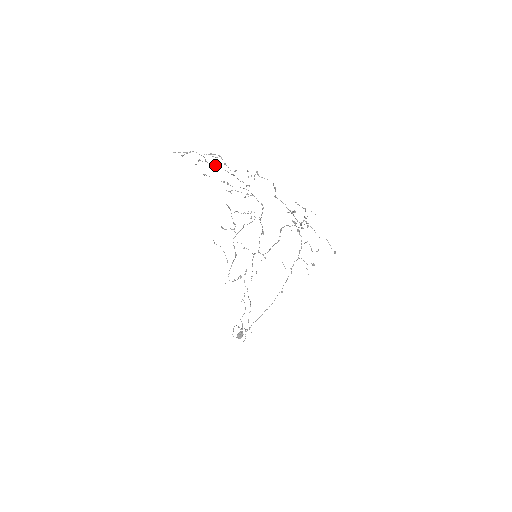
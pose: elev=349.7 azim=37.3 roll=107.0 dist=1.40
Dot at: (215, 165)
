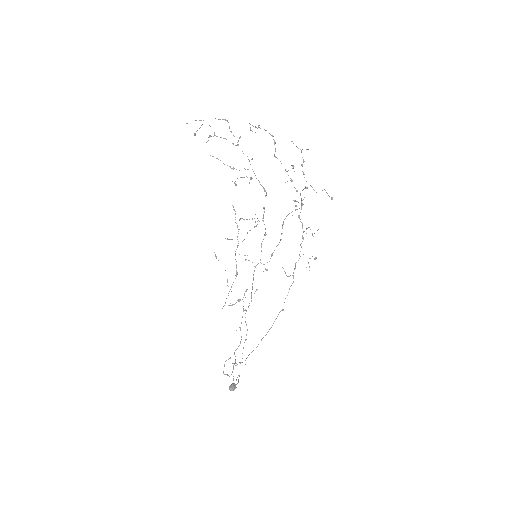
Dot at: (223, 138)
